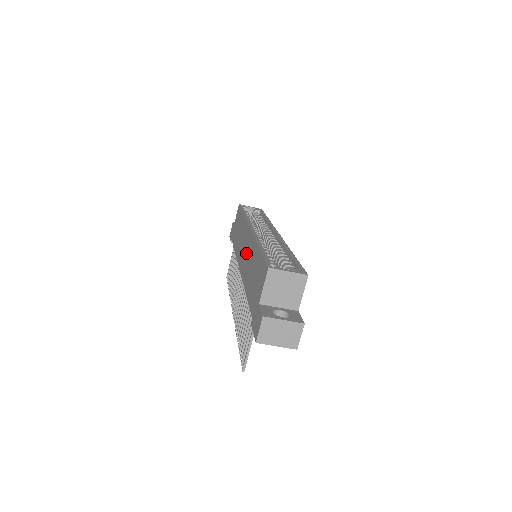
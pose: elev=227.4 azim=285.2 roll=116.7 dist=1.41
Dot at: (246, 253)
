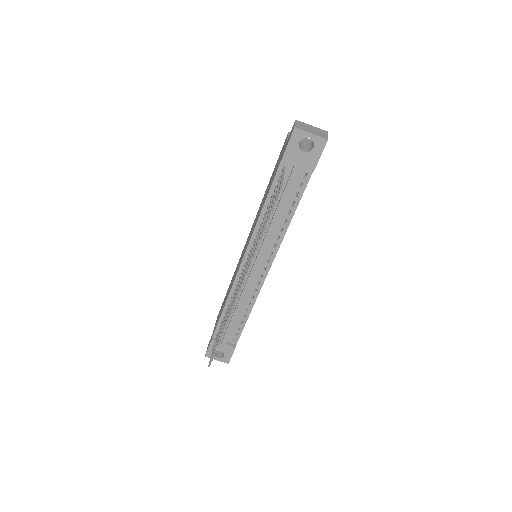
Dot at: (250, 233)
